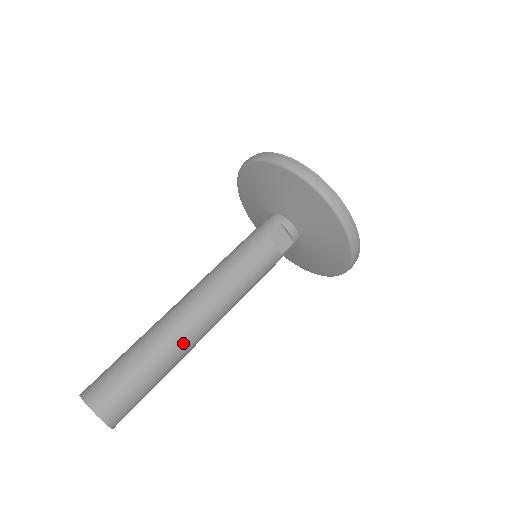
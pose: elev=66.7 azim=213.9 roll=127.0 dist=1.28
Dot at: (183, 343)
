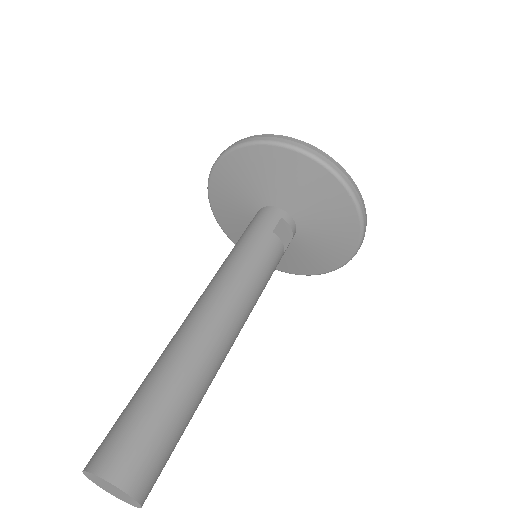
Dot at: (212, 370)
